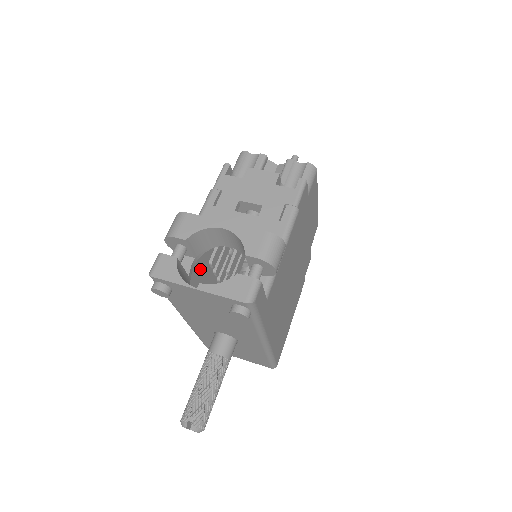
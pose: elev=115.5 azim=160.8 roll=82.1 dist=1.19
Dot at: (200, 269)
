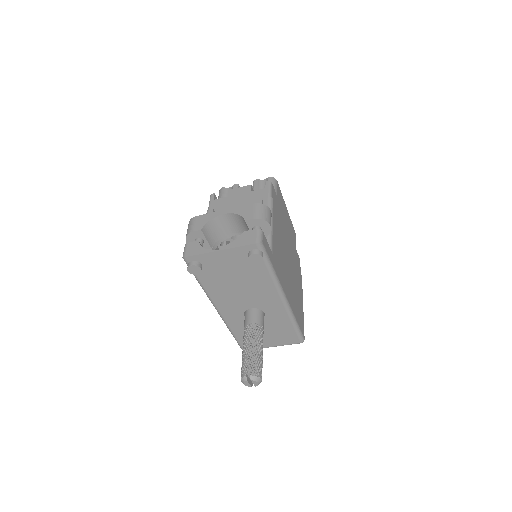
Dot at: occluded
